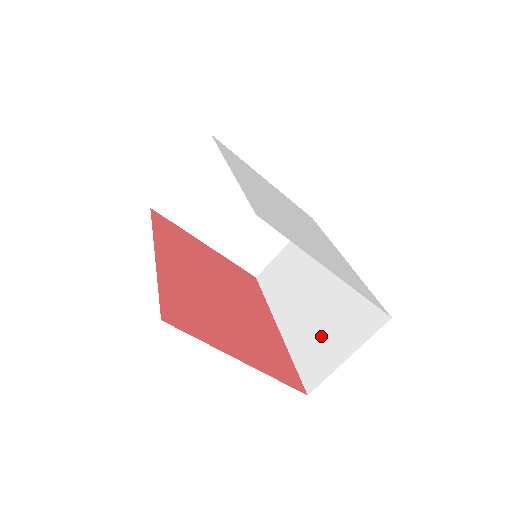
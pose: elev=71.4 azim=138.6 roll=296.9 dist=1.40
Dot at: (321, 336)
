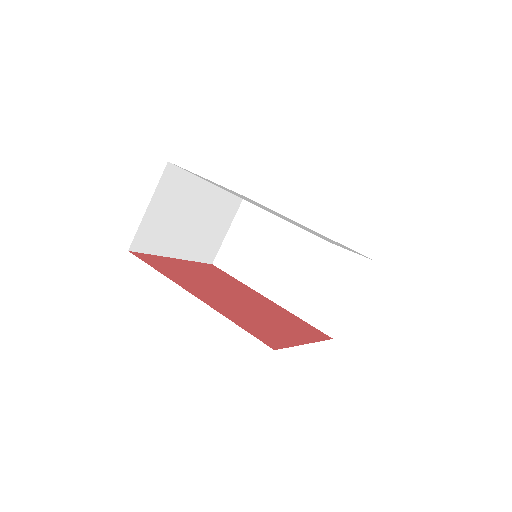
Dot at: (318, 293)
